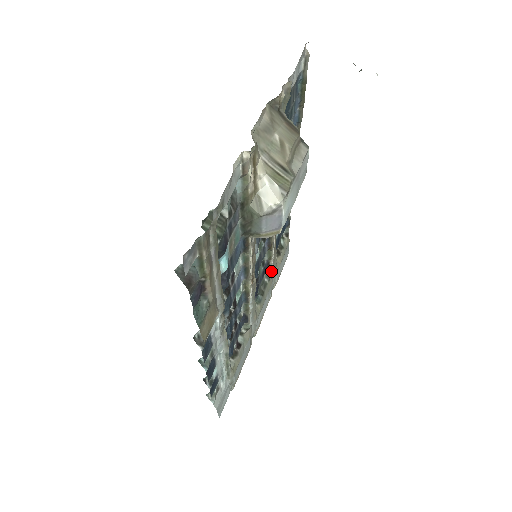
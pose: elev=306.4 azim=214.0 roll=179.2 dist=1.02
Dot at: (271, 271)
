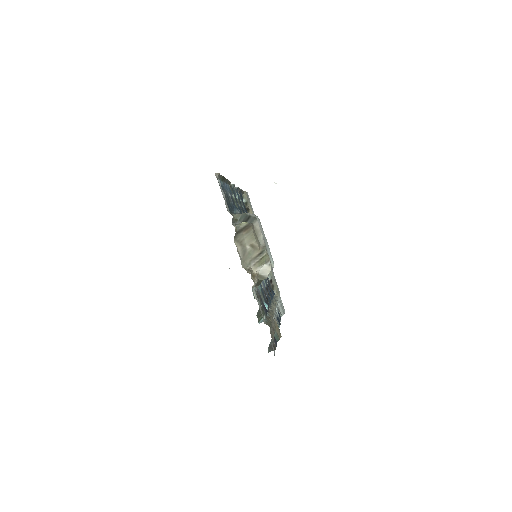
Dot at: occluded
